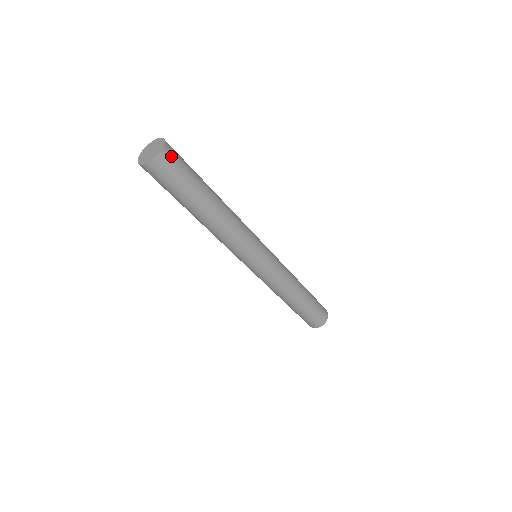
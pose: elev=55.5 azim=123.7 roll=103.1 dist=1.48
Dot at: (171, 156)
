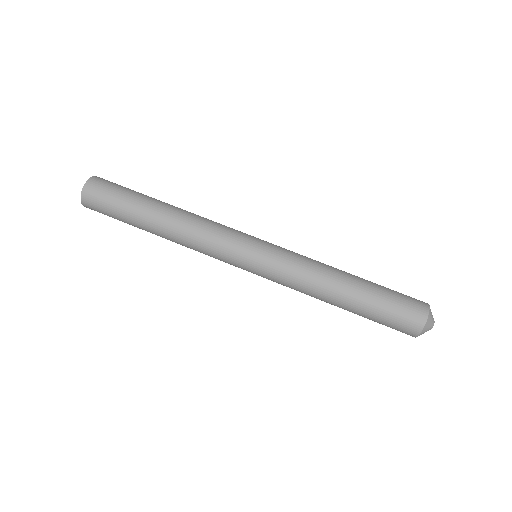
Dot at: (93, 192)
